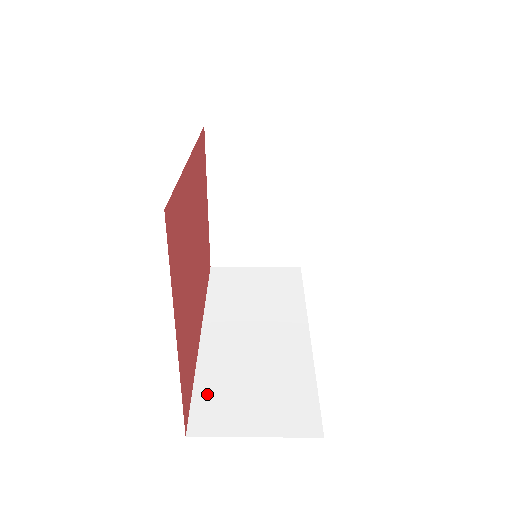
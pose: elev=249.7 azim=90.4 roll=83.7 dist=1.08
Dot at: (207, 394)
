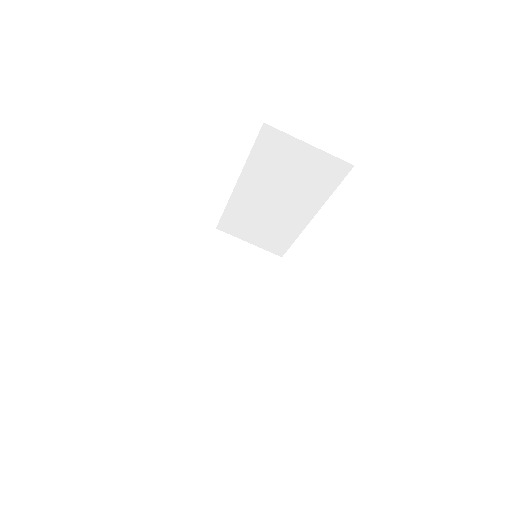
Dot at: occluded
